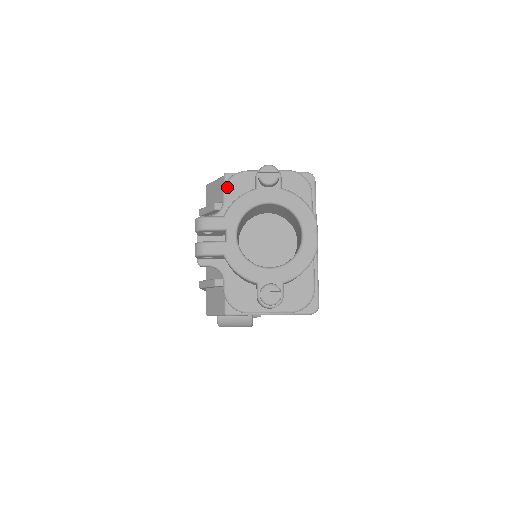
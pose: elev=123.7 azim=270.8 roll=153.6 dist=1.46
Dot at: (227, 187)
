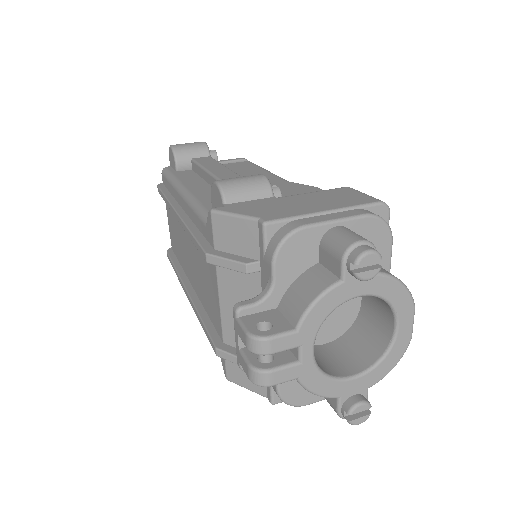
Dot at: (278, 257)
